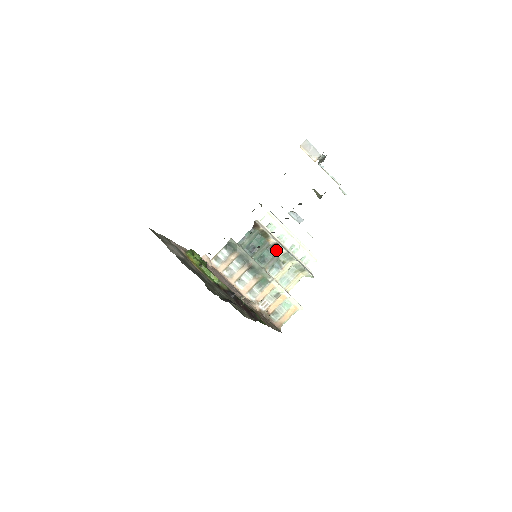
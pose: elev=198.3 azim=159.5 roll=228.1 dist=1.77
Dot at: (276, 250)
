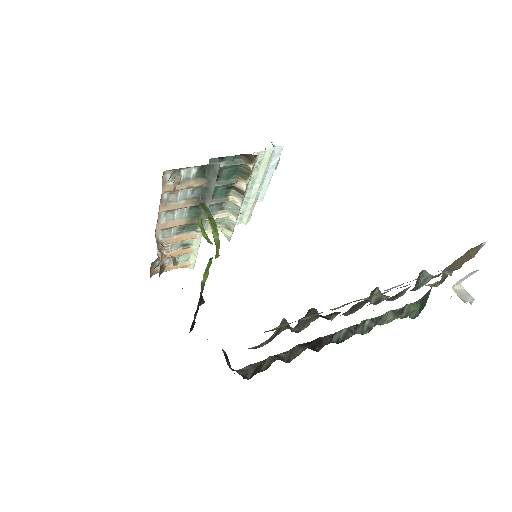
Dot at: (231, 193)
